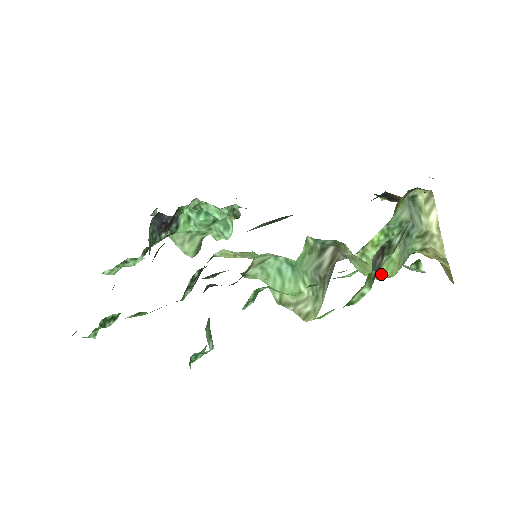
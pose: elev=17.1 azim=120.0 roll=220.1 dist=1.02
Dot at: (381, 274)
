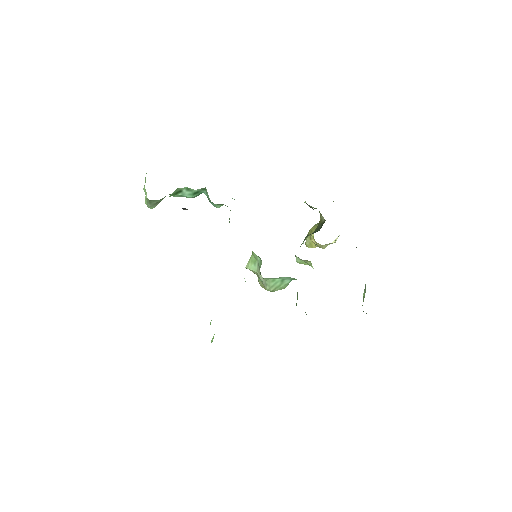
Dot at: occluded
